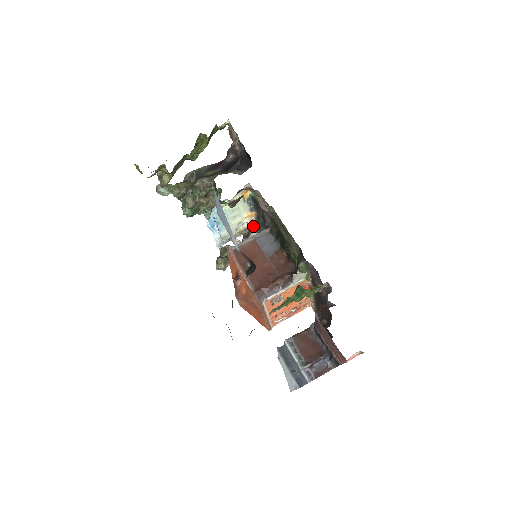
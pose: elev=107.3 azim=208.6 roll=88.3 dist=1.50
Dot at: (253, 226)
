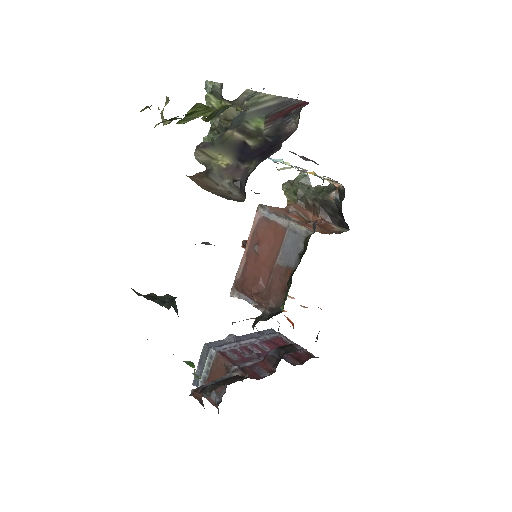
Dot at: (338, 189)
